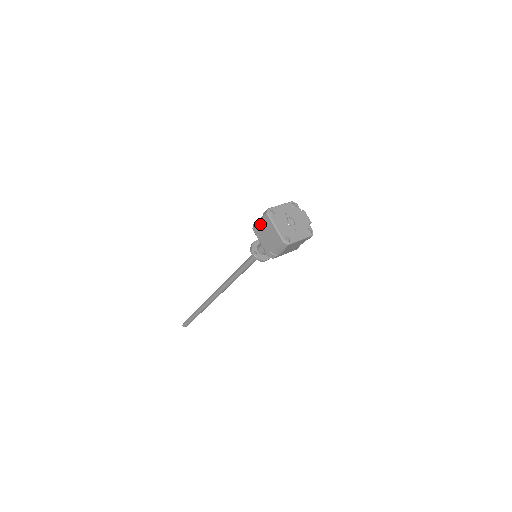
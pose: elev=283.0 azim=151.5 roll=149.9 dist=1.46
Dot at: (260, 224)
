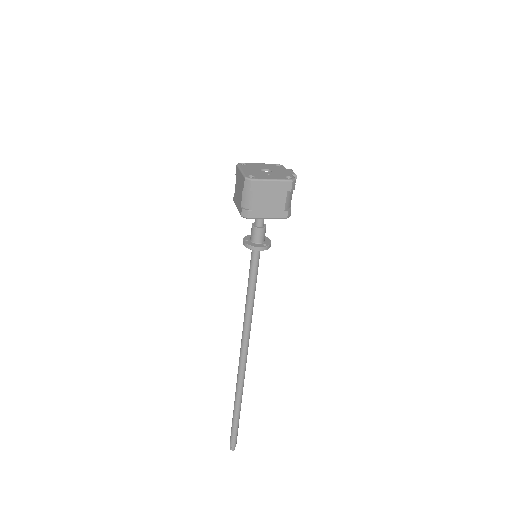
Dot at: (235, 185)
